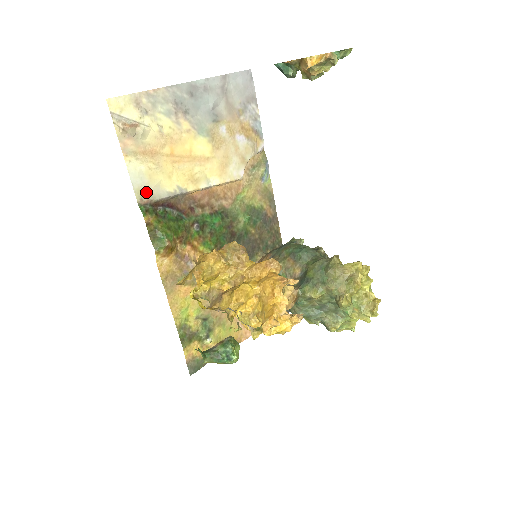
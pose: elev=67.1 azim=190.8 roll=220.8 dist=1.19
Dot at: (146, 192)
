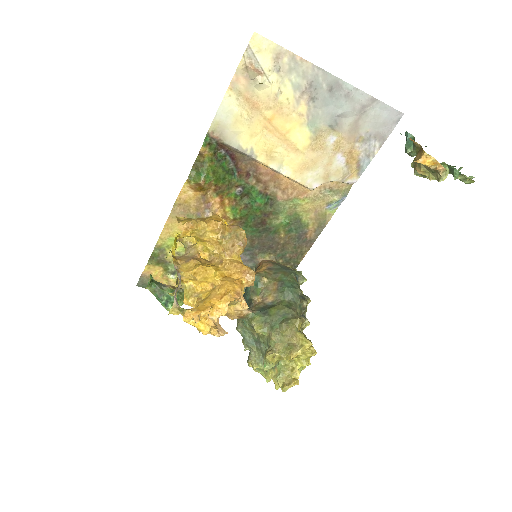
Dot at: (222, 130)
